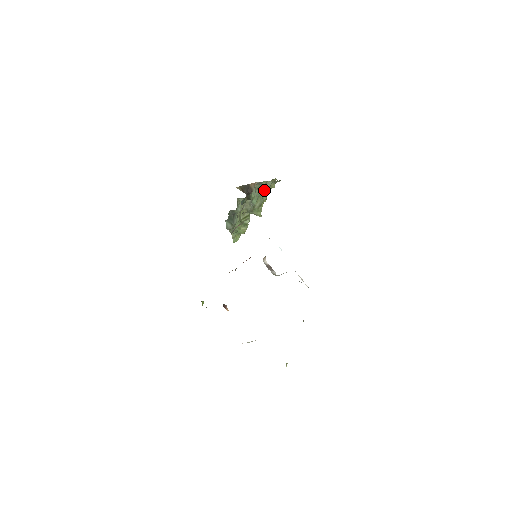
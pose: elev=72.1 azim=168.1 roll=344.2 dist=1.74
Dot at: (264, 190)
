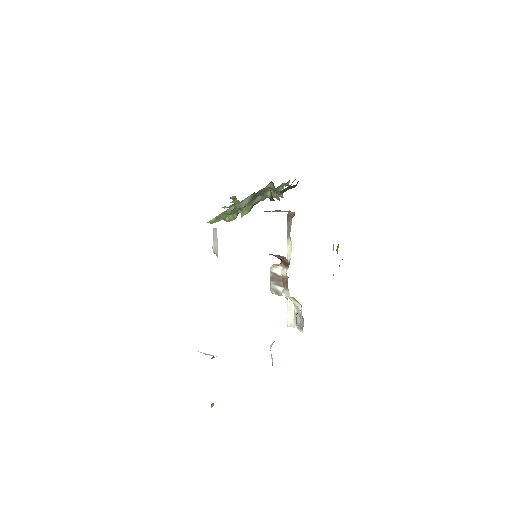
Dot at: occluded
